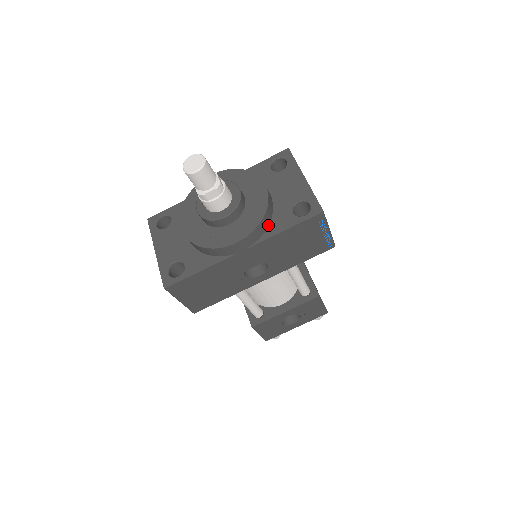
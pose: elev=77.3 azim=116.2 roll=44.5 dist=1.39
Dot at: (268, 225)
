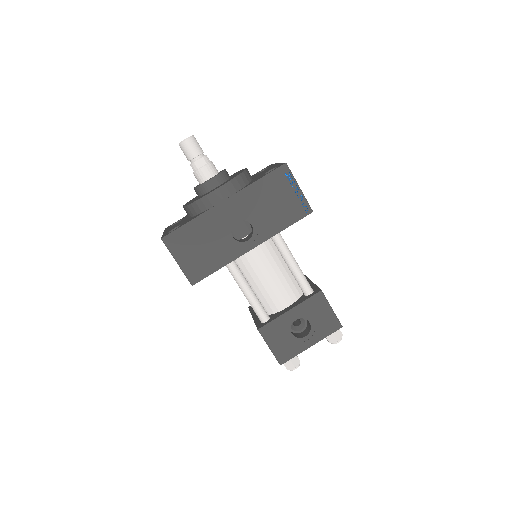
Dot at: (246, 185)
